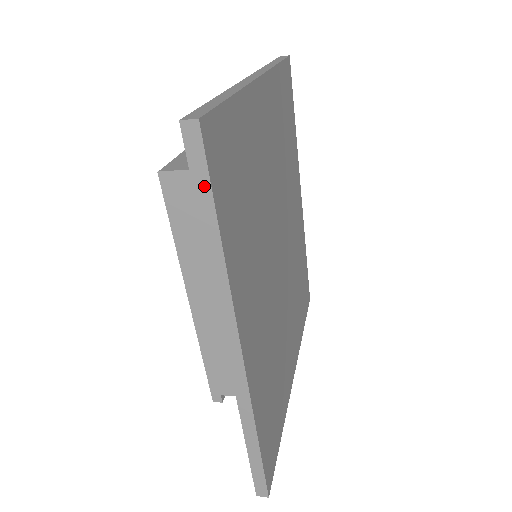
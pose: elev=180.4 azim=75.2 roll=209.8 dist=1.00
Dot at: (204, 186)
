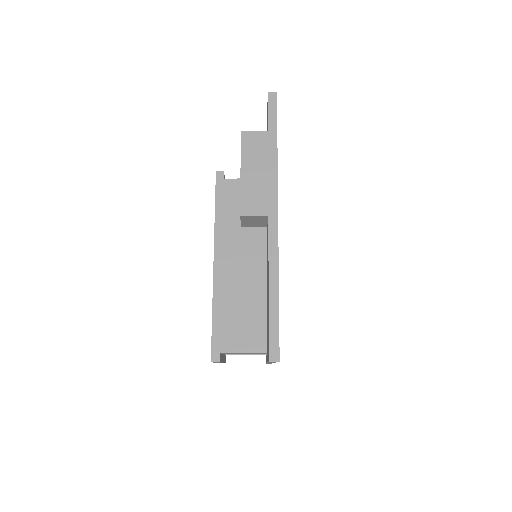
Dot at: (274, 119)
